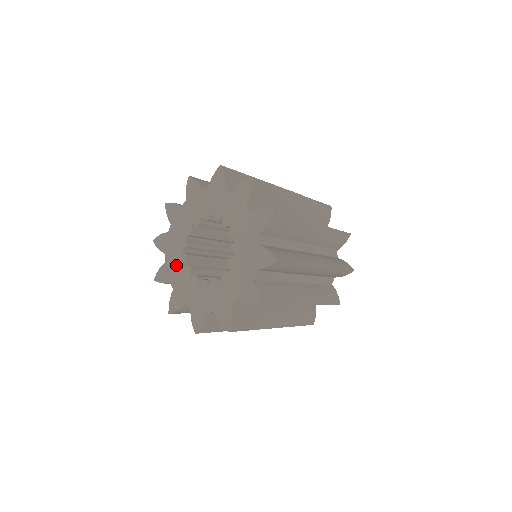
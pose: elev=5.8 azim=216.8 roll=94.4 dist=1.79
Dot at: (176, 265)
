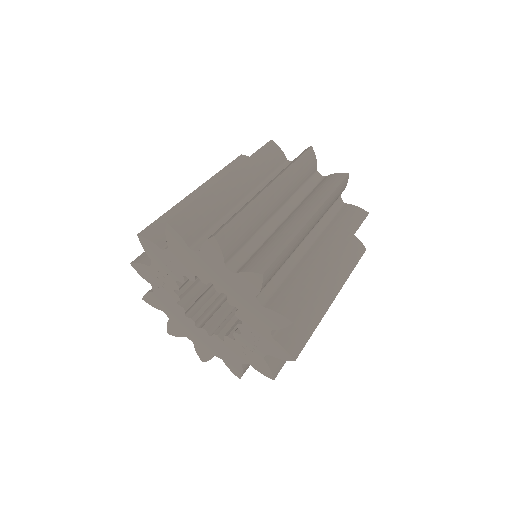
Dot at: (163, 282)
